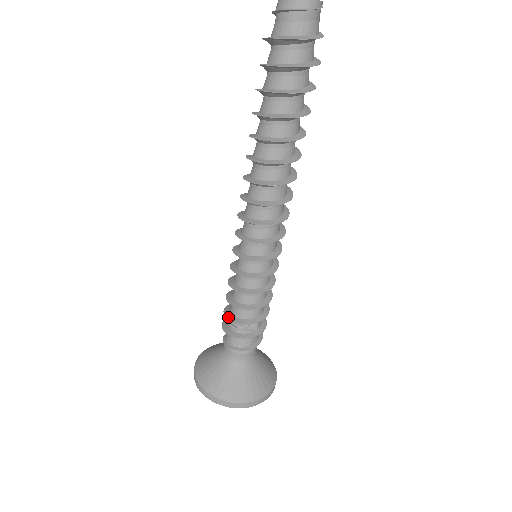
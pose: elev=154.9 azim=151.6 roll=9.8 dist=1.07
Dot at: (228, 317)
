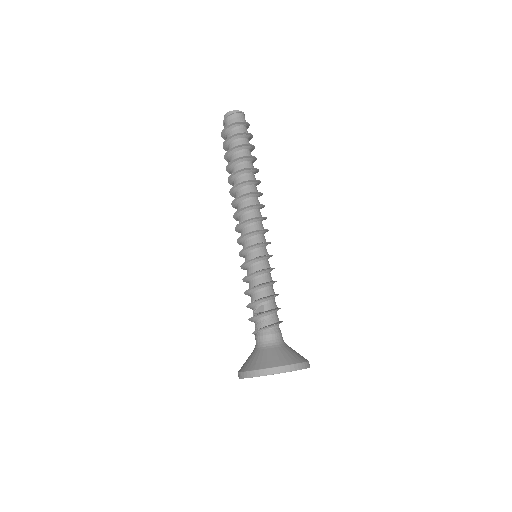
Dot at: (248, 307)
